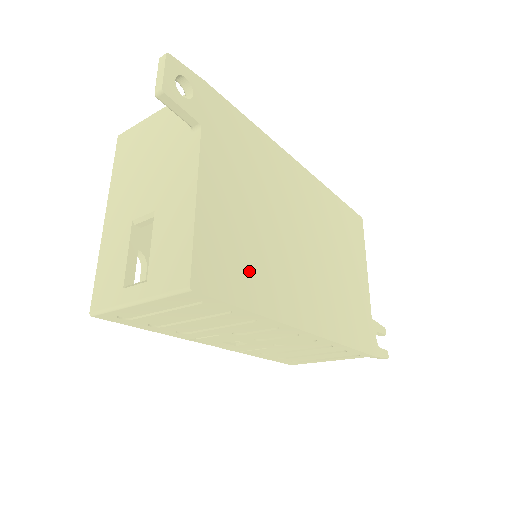
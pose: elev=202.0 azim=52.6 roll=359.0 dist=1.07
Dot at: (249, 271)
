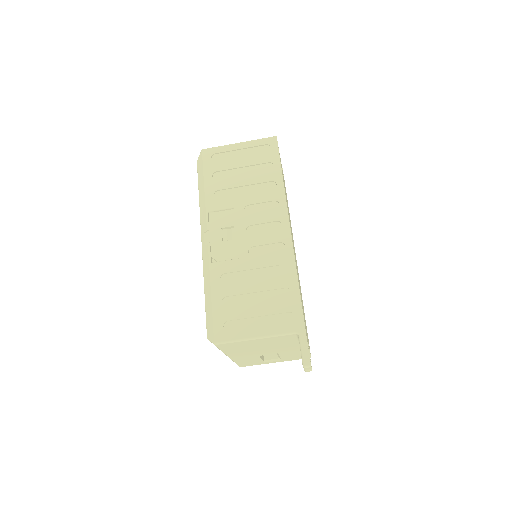
Dot at: occluded
